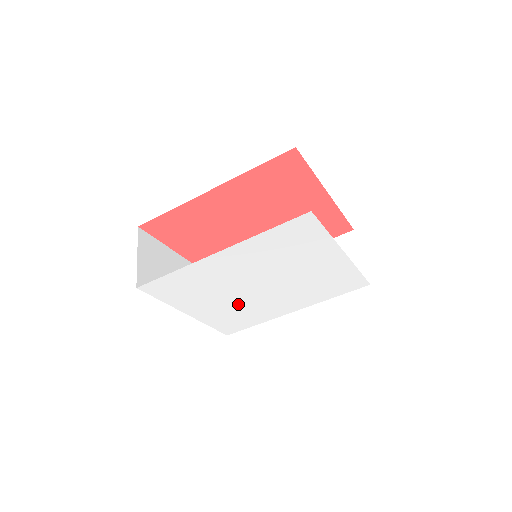
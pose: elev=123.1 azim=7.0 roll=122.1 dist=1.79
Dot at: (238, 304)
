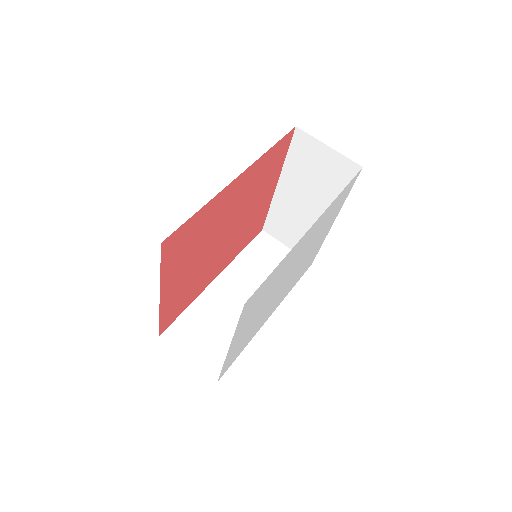
Dot at: (261, 315)
